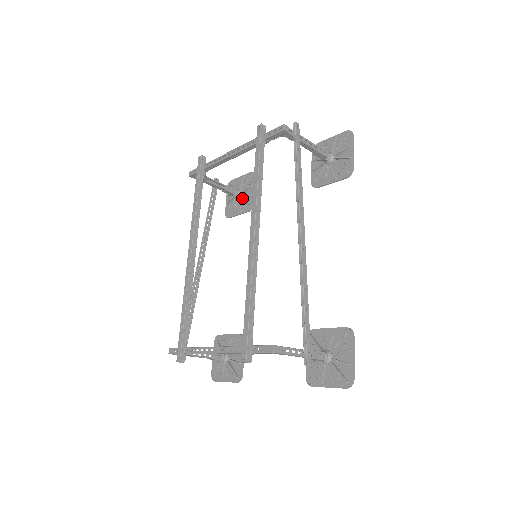
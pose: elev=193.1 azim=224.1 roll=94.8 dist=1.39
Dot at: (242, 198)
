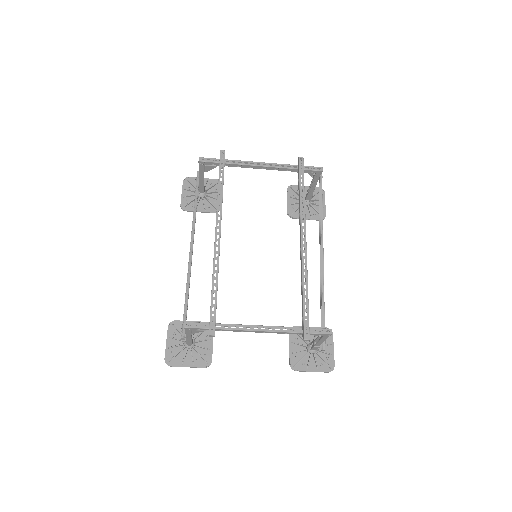
Dot at: (208, 199)
